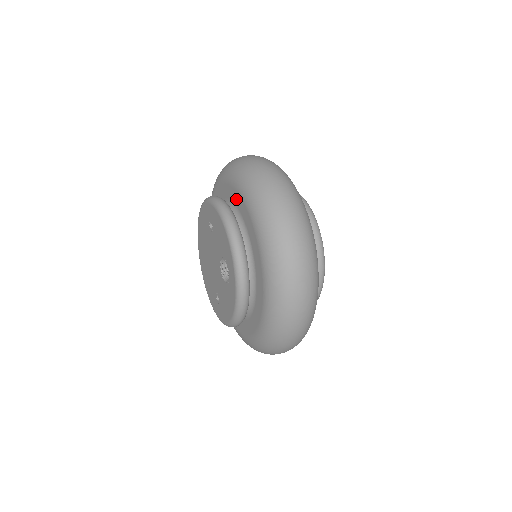
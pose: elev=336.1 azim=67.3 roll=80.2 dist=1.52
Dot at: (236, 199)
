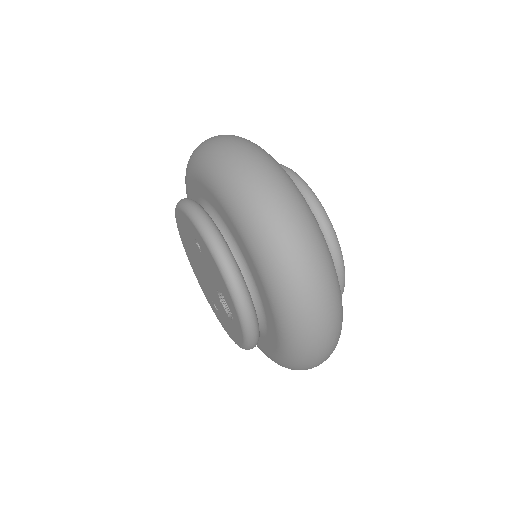
Dot at: (231, 228)
